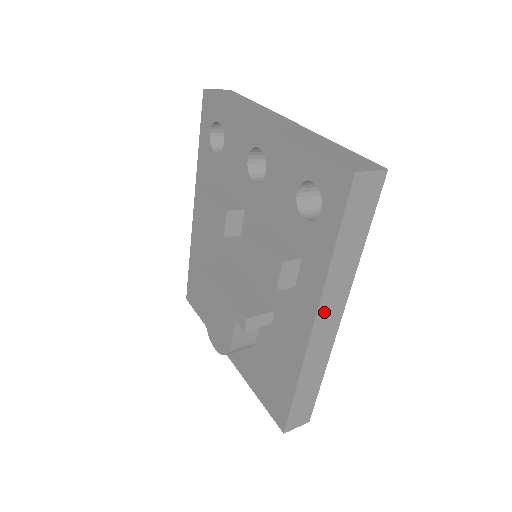
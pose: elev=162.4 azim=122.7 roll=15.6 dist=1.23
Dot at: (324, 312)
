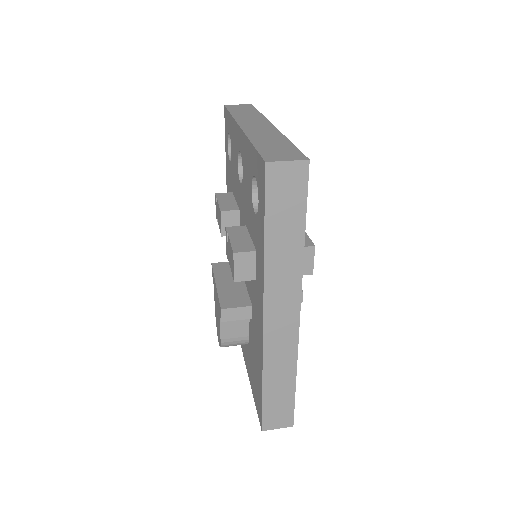
Dot at: (273, 305)
